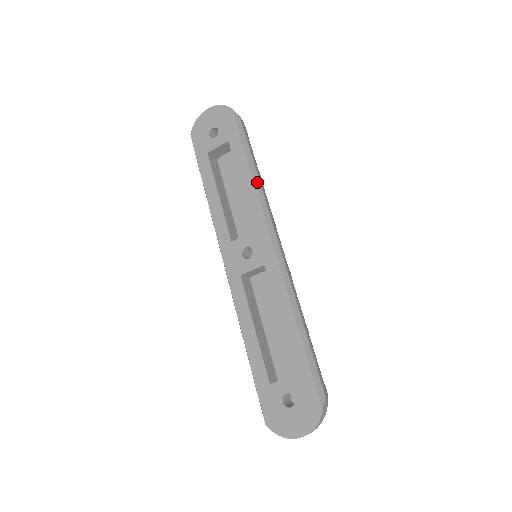
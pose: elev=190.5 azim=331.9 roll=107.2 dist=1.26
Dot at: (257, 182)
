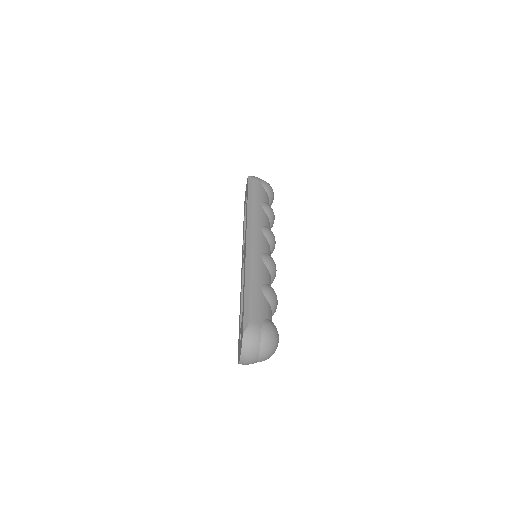
Dot at: (249, 210)
